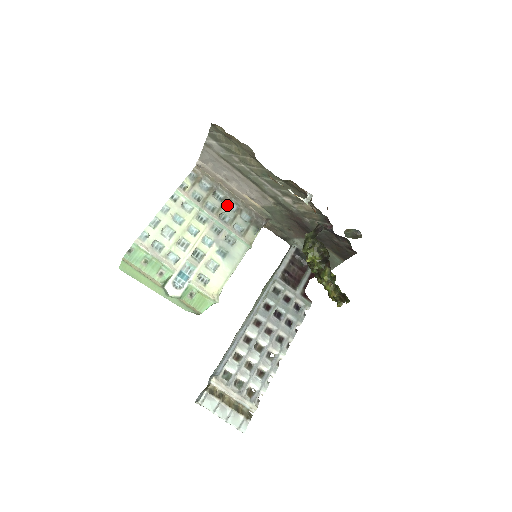
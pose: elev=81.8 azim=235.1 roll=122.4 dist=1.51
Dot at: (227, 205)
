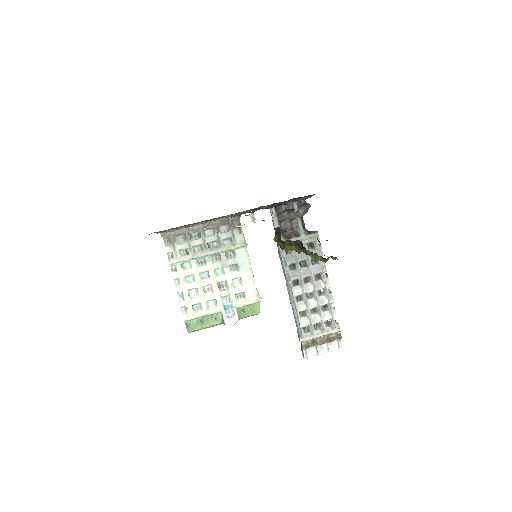
Dot at: (206, 235)
